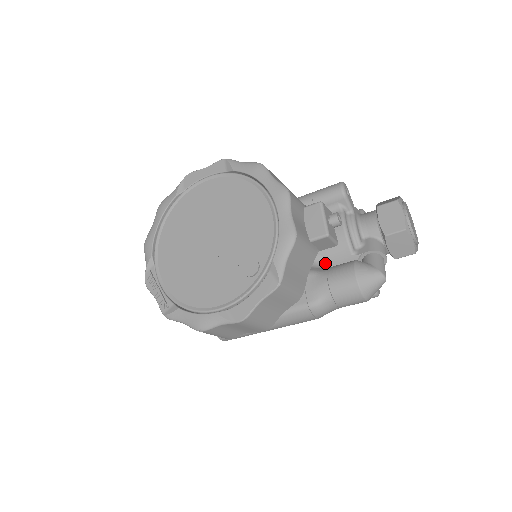
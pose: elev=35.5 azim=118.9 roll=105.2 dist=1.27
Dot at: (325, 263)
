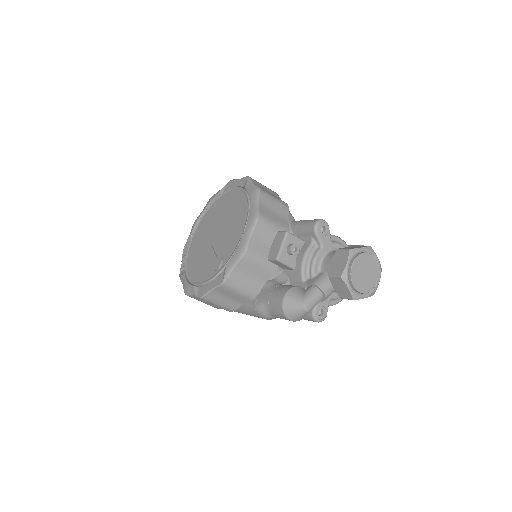
Dot at: (285, 280)
